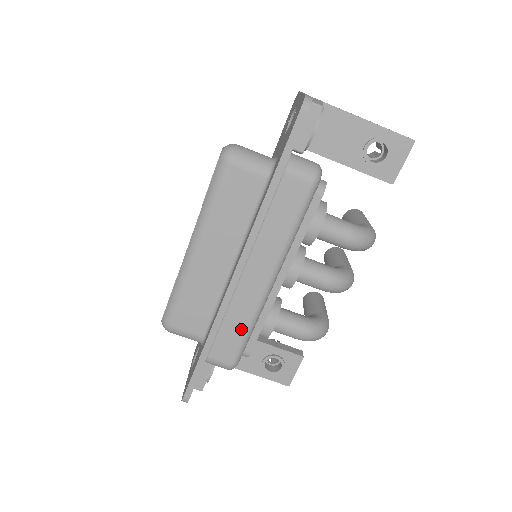
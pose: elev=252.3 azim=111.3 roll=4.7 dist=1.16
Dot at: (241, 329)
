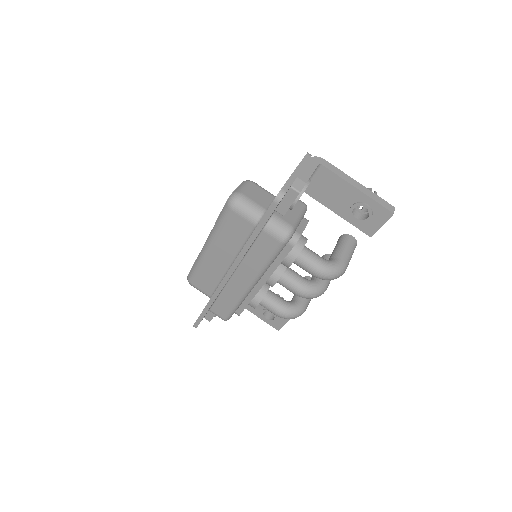
Dot at: (231, 303)
